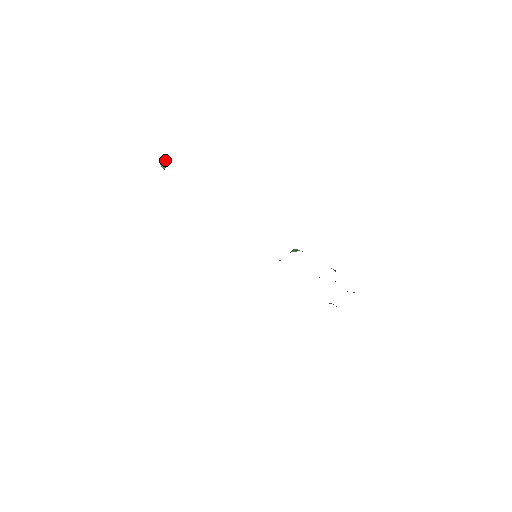
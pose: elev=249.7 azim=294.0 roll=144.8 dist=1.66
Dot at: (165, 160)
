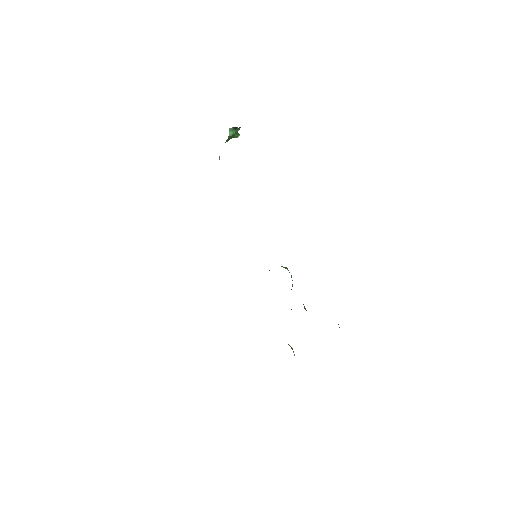
Dot at: (236, 131)
